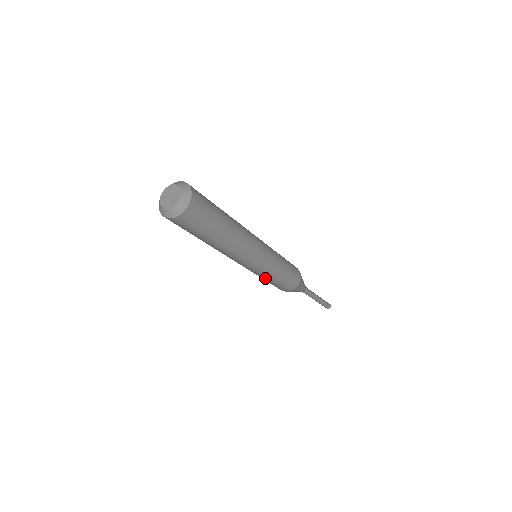
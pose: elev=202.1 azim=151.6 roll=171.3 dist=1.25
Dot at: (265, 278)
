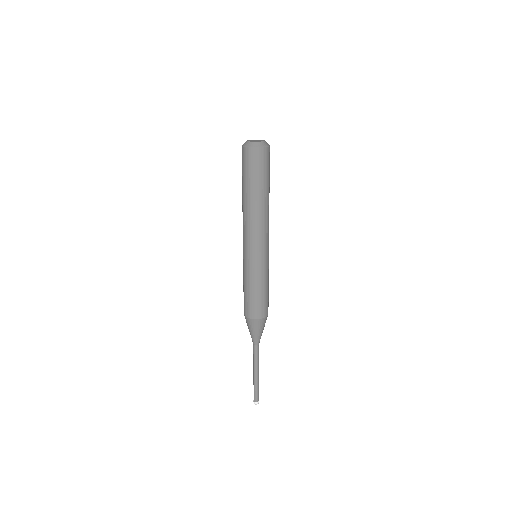
Dot at: (265, 279)
